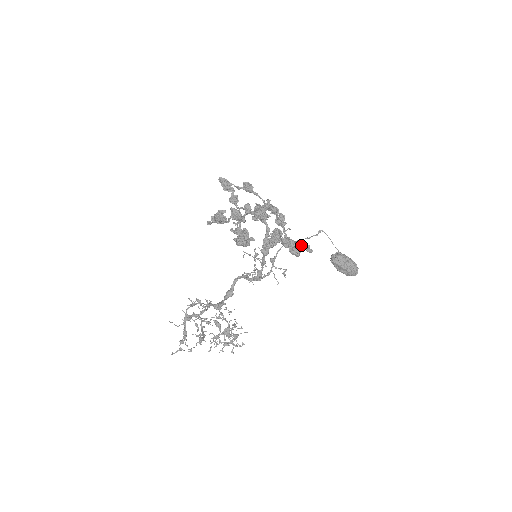
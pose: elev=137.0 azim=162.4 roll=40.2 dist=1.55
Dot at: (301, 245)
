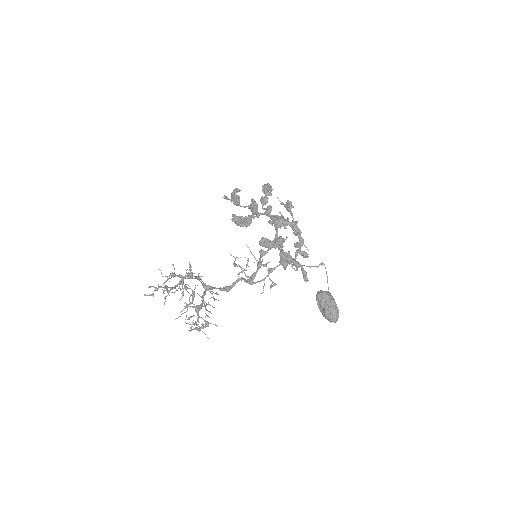
Dot at: (297, 266)
